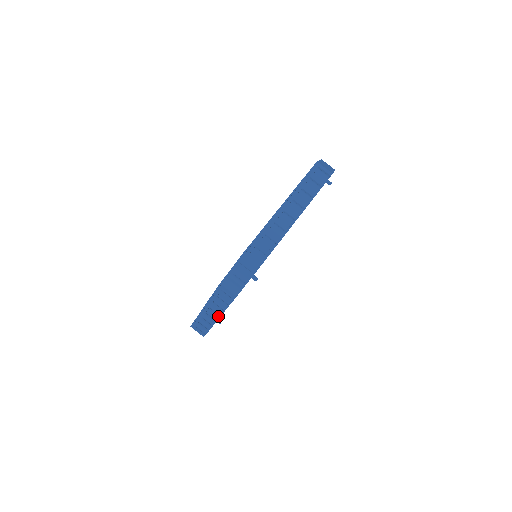
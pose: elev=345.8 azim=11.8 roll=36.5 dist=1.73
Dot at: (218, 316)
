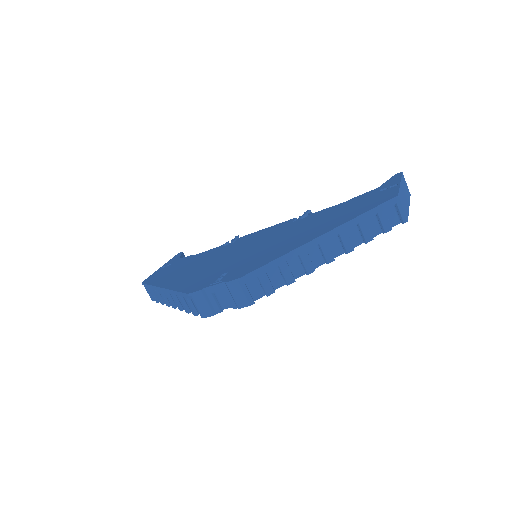
Dot at: (175, 306)
